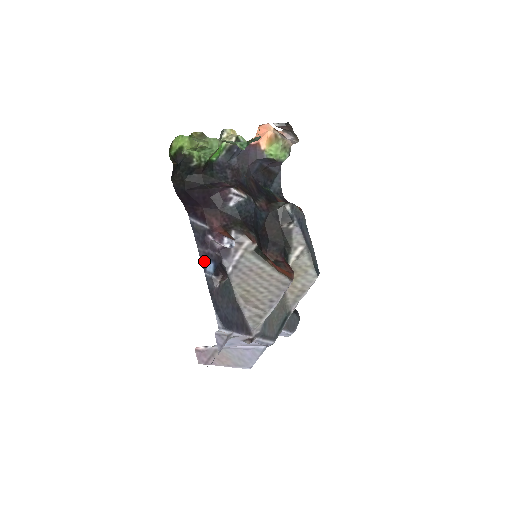
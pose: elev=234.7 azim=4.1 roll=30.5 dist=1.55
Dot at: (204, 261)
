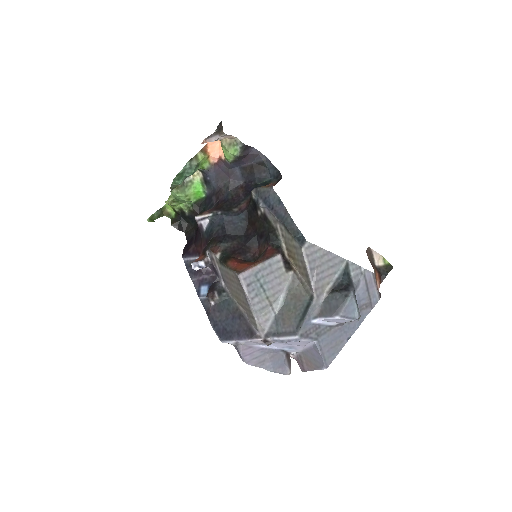
Dot at: (198, 288)
